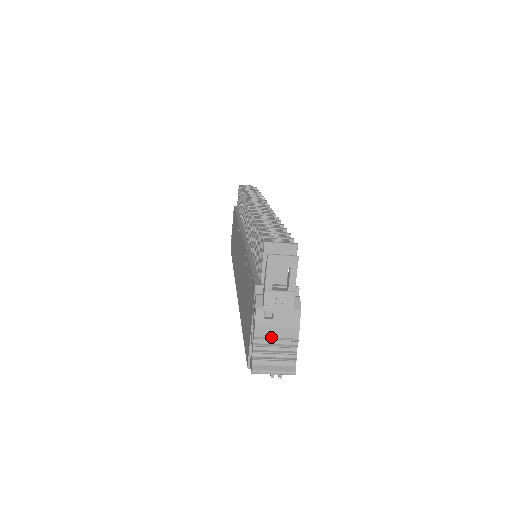
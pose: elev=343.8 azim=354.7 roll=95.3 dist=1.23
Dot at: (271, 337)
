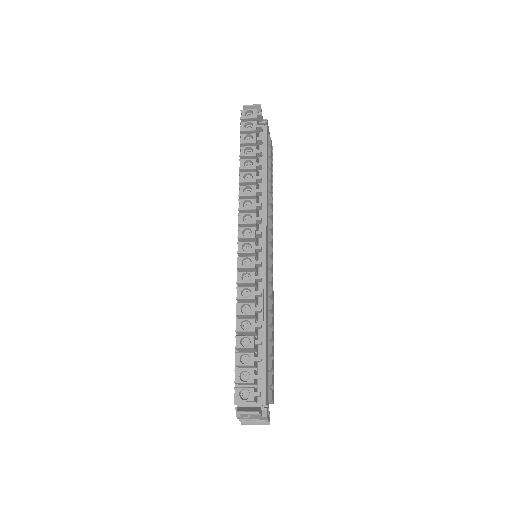
Dot at: (250, 419)
